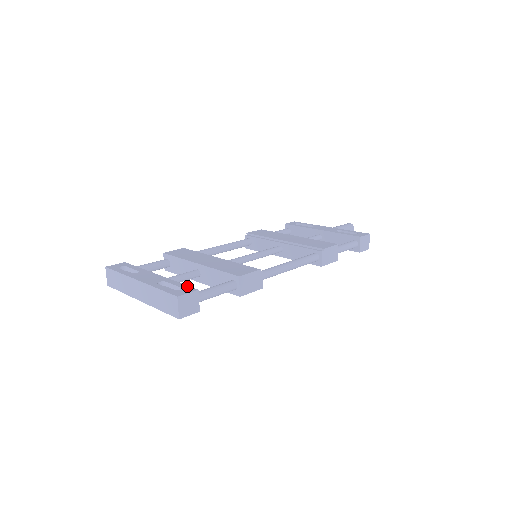
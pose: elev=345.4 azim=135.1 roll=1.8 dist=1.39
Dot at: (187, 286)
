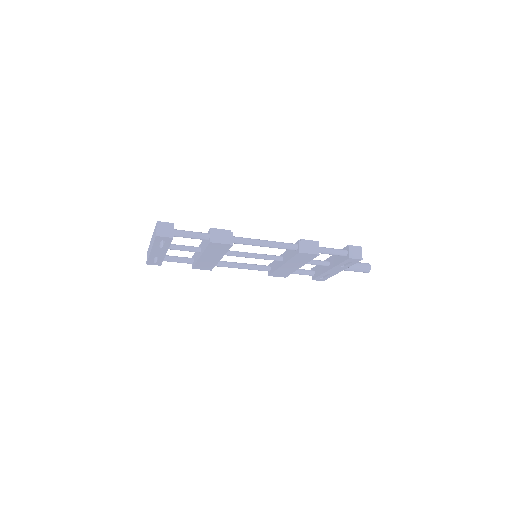
Dot at: occluded
